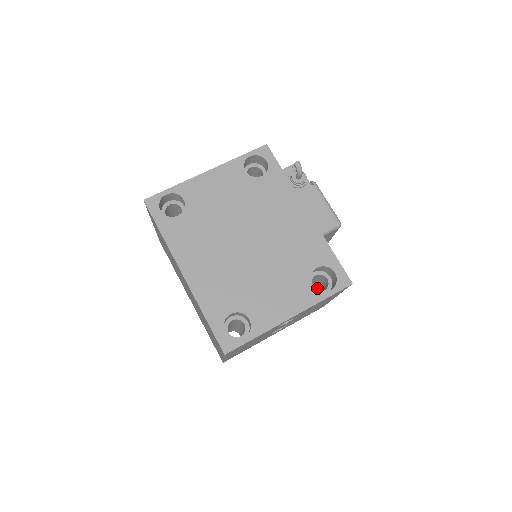
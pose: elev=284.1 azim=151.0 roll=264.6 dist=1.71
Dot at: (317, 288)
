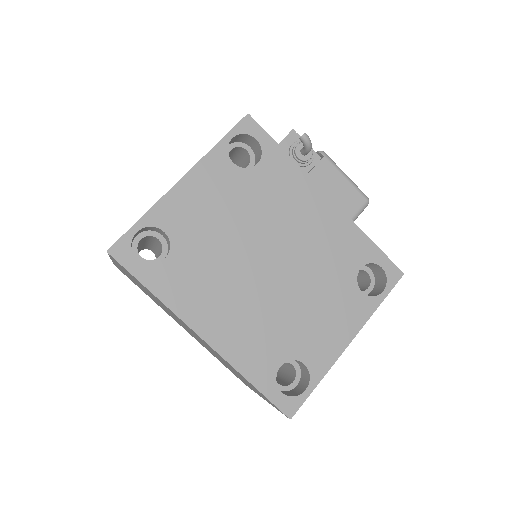
Dot at: occluded
